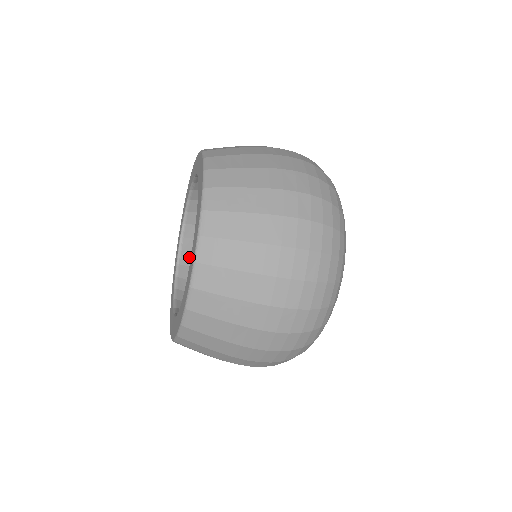
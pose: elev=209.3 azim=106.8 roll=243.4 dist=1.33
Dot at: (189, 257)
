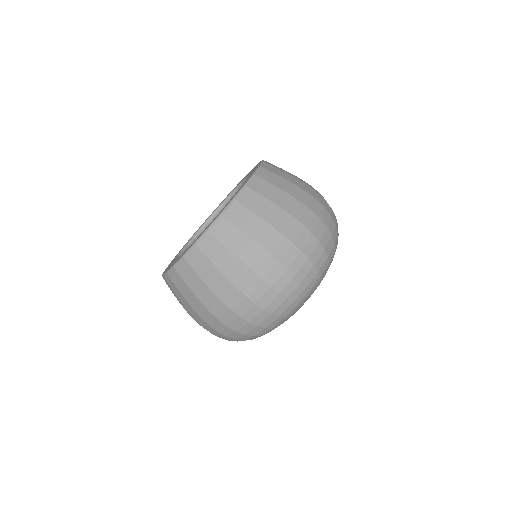
Dot at: occluded
